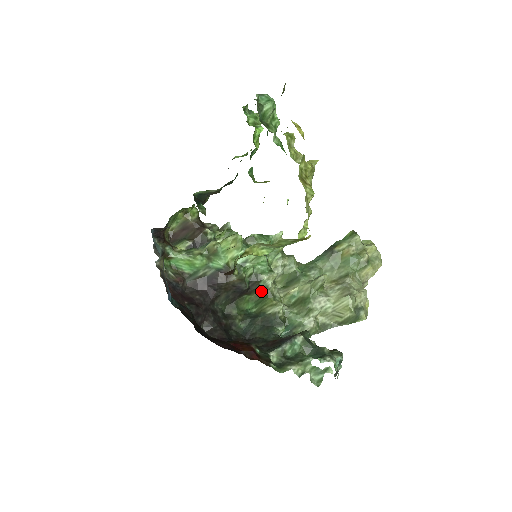
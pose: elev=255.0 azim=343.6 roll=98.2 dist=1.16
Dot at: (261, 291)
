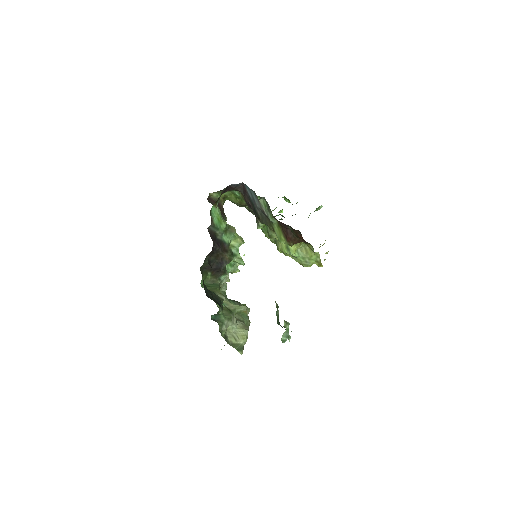
Dot at: (216, 281)
